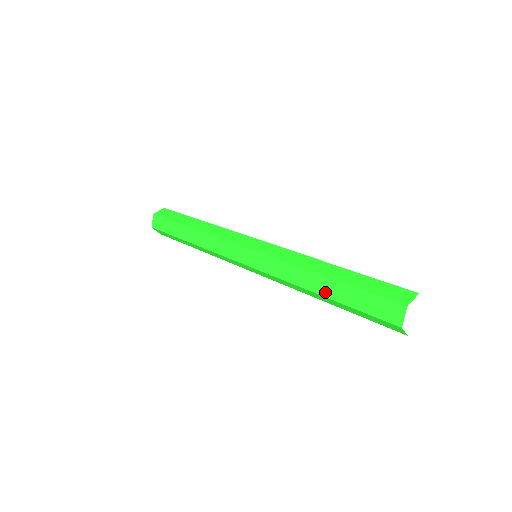
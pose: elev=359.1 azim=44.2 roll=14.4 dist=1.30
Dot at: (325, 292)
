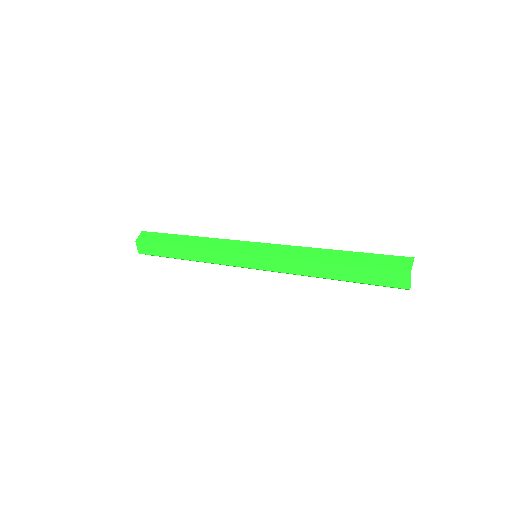
Dot at: (335, 276)
